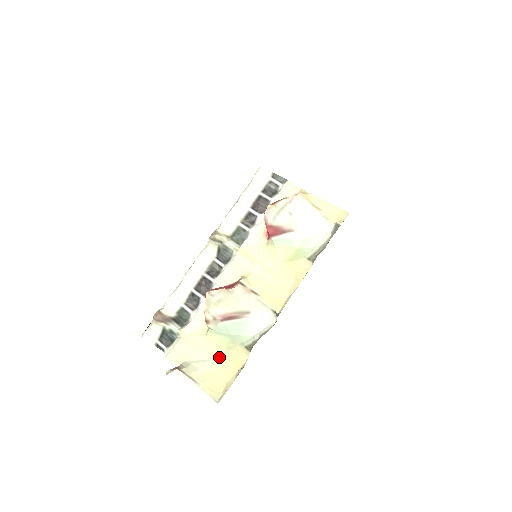
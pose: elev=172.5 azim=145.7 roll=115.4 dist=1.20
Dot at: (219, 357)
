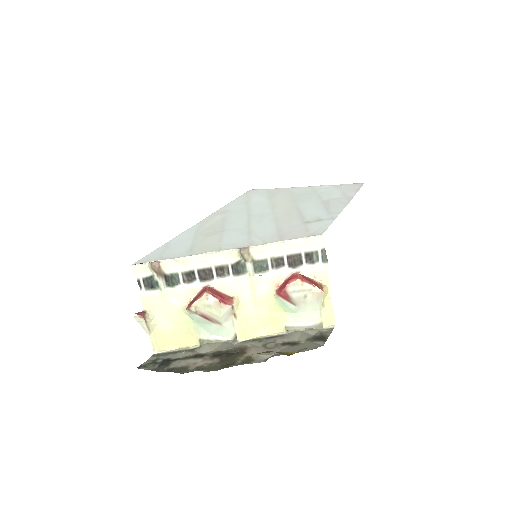
Dot at: (177, 328)
